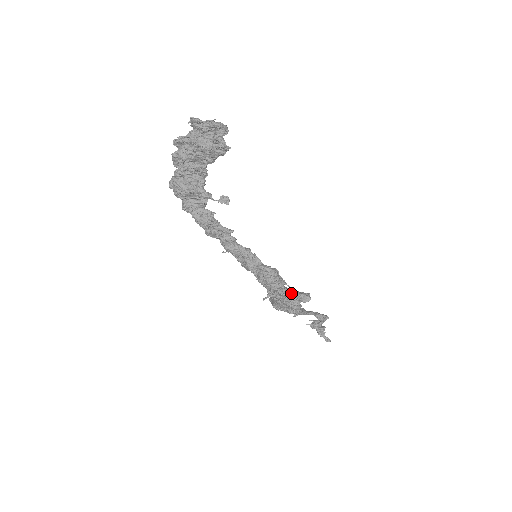
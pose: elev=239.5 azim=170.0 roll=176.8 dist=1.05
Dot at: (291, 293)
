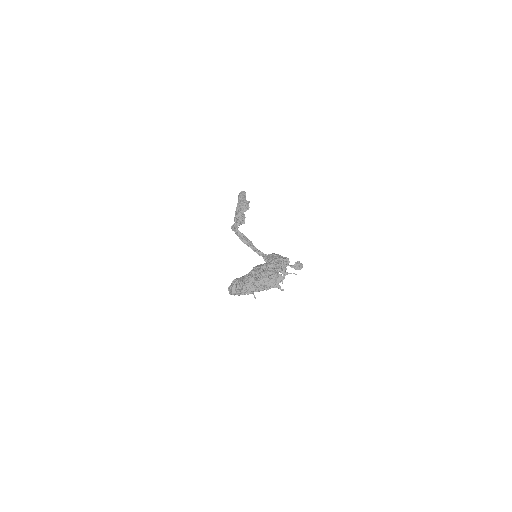
Dot at: (287, 264)
